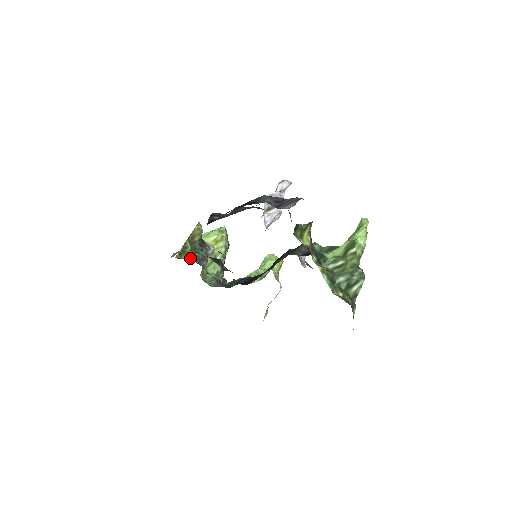
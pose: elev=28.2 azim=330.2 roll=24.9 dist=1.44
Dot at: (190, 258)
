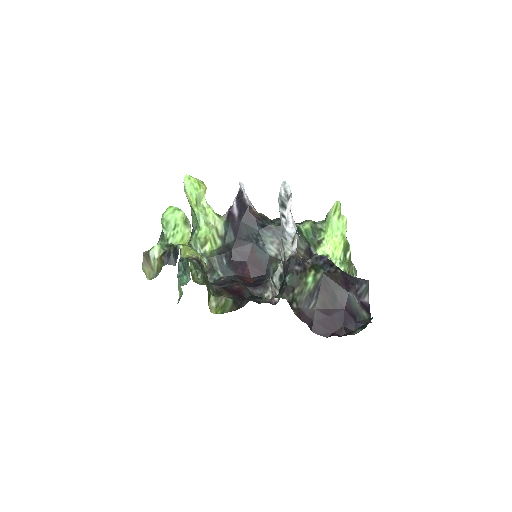
Dot at: (215, 298)
